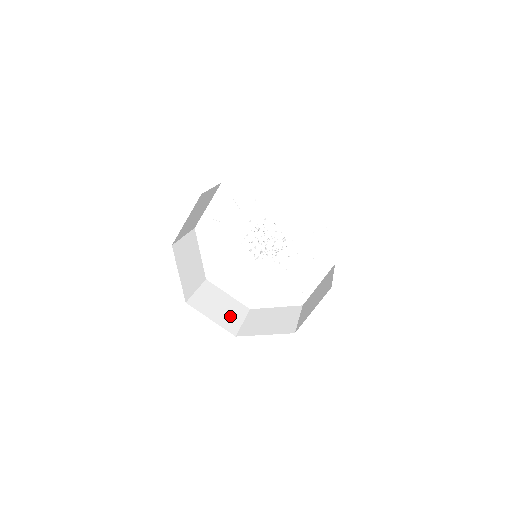
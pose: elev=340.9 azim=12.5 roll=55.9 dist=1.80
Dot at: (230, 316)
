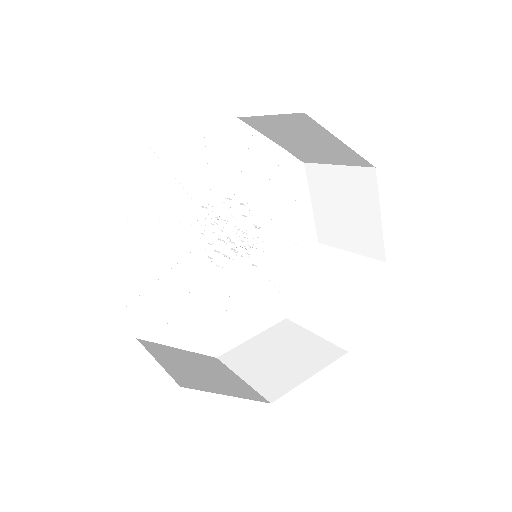
Dot at: (226, 378)
